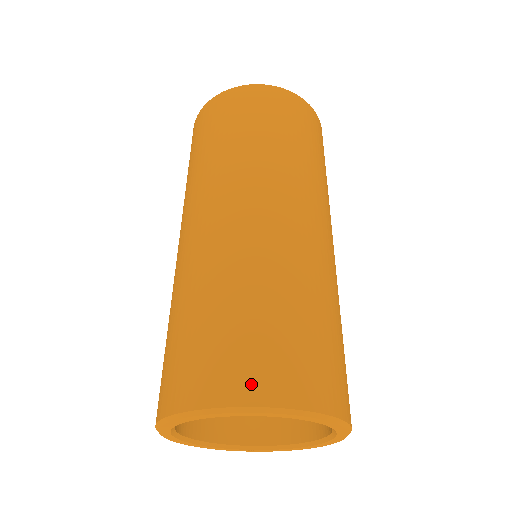
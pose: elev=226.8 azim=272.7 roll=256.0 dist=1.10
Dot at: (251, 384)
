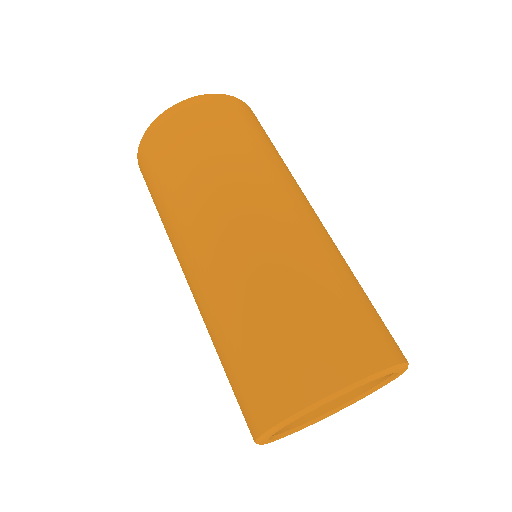
Dot at: (303, 386)
